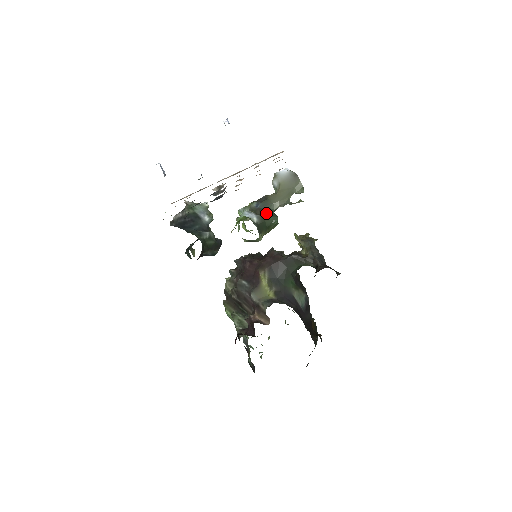
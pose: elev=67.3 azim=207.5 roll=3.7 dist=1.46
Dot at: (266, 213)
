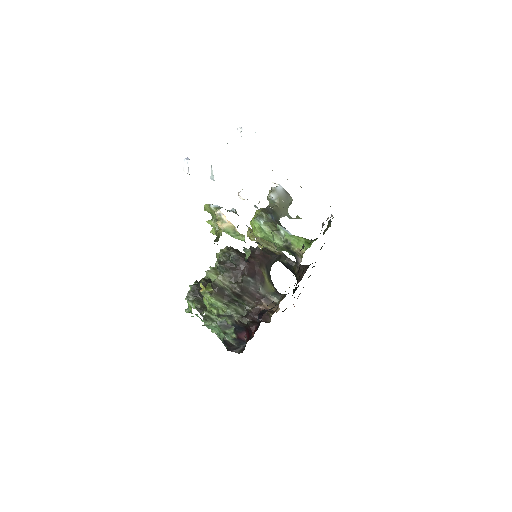
Dot at: occluded
